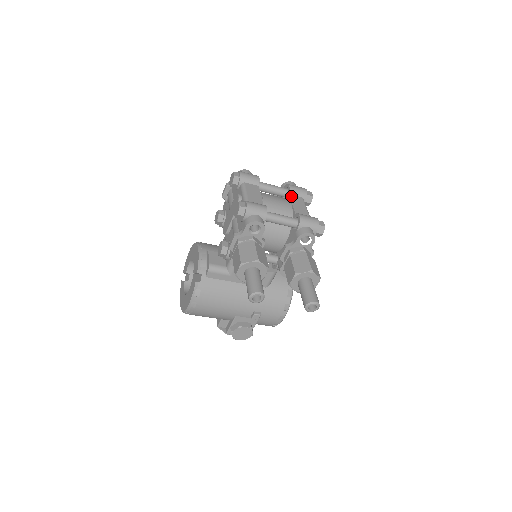
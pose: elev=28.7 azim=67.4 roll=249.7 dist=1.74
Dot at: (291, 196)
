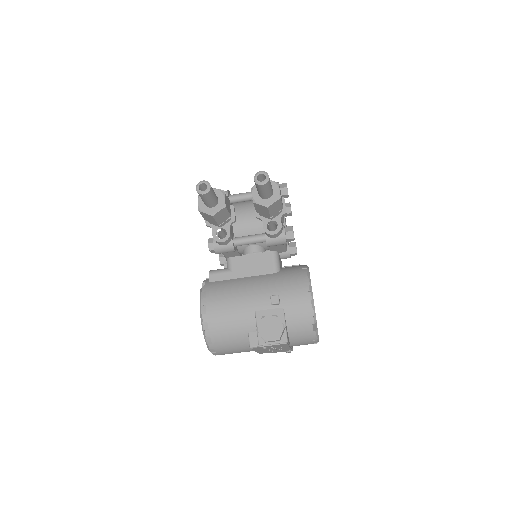
Dot at: occluded
